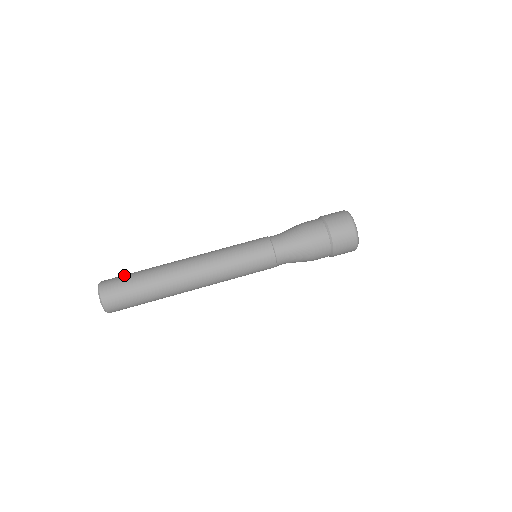
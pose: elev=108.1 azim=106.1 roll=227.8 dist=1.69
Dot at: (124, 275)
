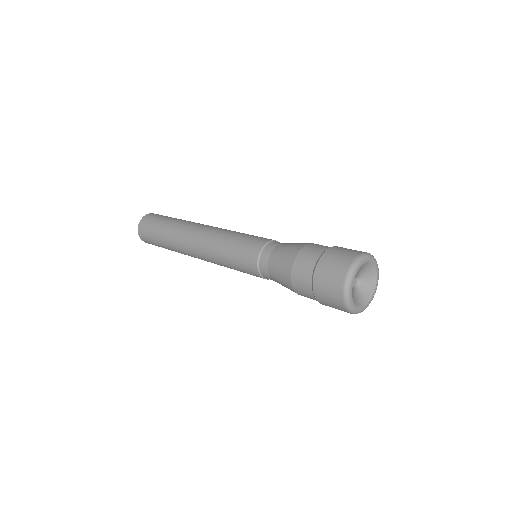
Dot at: occluded
